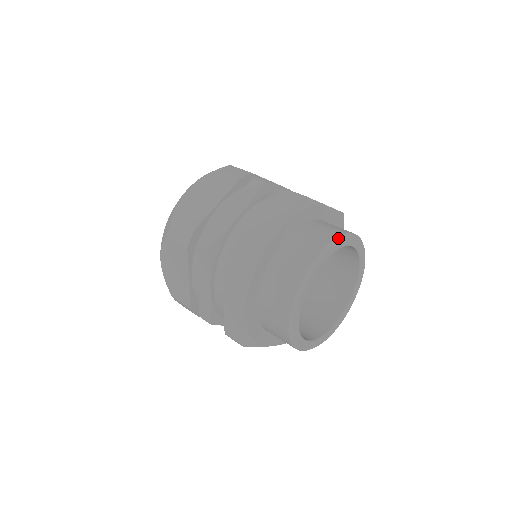
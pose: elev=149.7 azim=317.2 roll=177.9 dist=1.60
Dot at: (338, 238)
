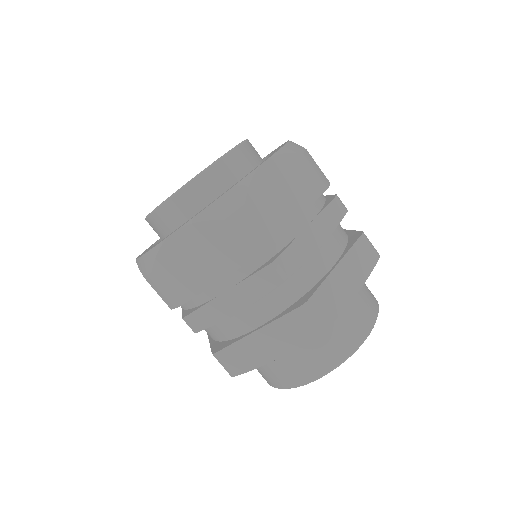
Dot at: (345, 360)
